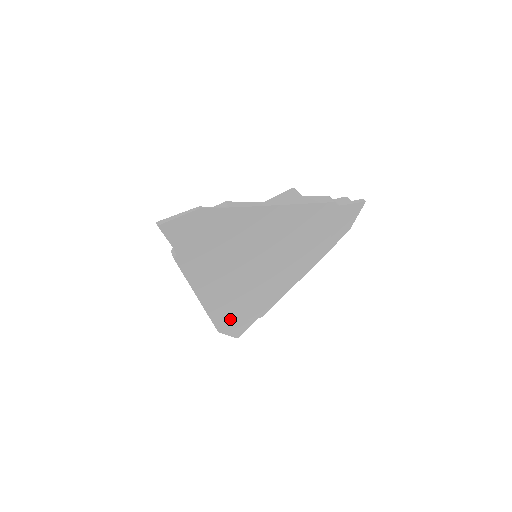
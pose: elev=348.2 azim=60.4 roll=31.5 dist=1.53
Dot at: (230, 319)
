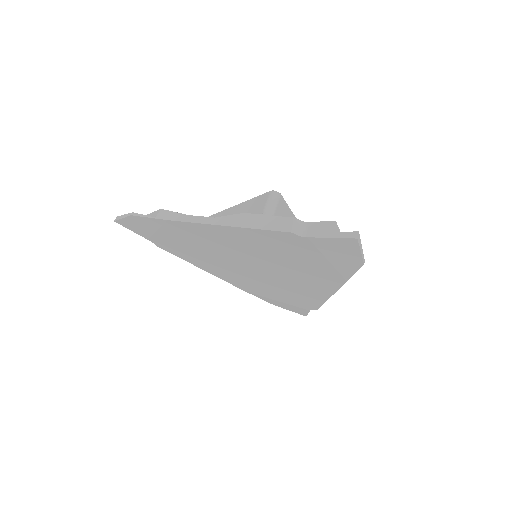
Dot at: (275, 300)
